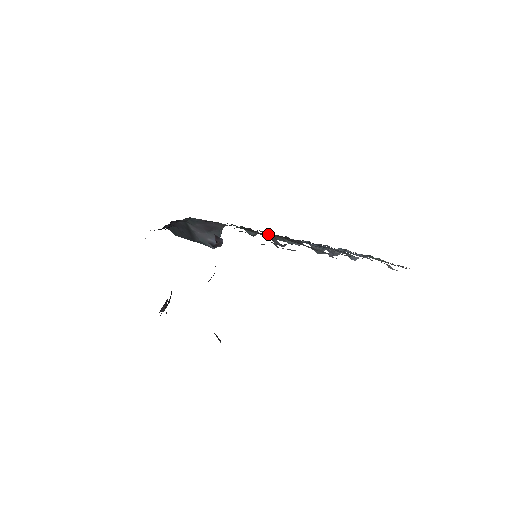
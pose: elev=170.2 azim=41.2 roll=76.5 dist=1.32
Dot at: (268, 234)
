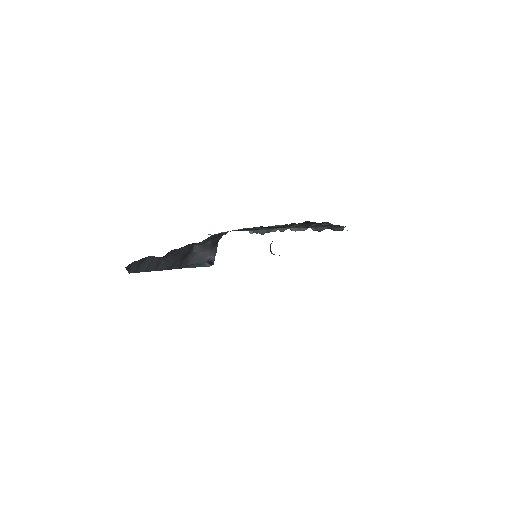
Dot at: occluded
